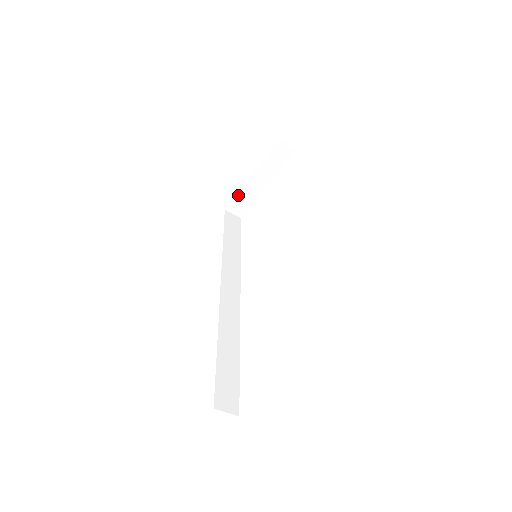
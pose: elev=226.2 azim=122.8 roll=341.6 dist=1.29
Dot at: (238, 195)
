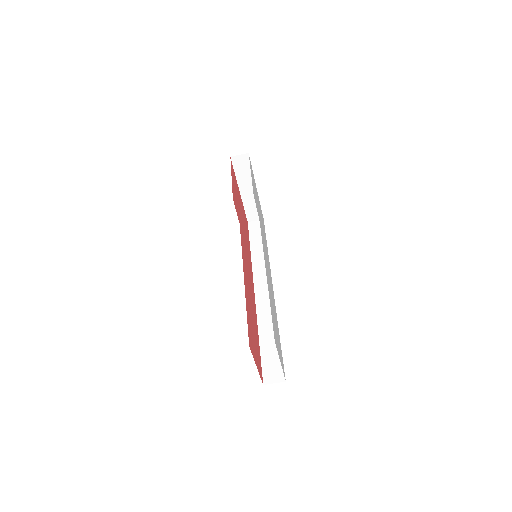
Dot at: (245, 208)
